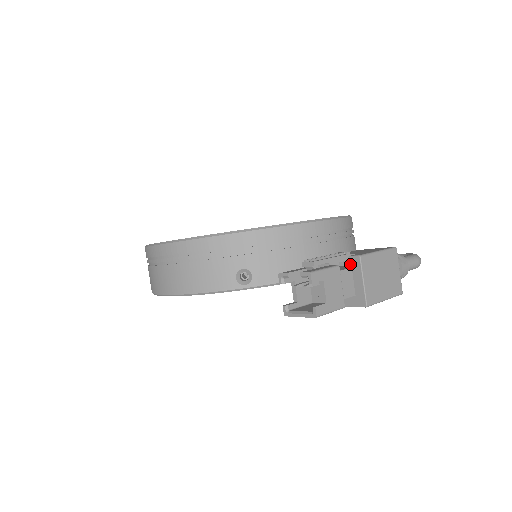
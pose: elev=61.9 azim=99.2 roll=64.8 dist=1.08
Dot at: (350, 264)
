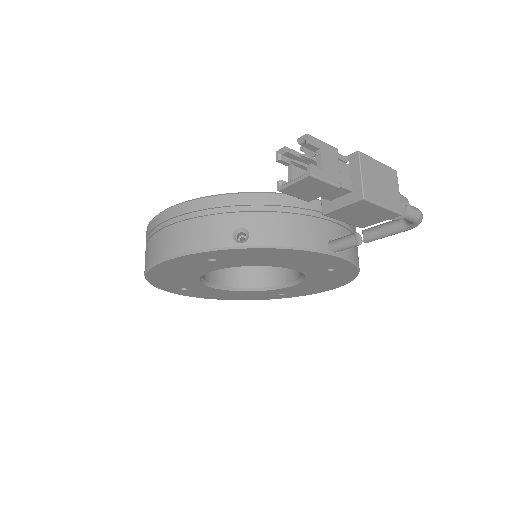
Dot at: (349, 162)
